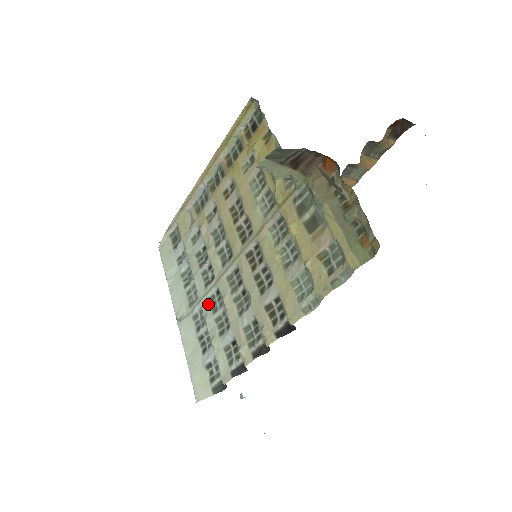
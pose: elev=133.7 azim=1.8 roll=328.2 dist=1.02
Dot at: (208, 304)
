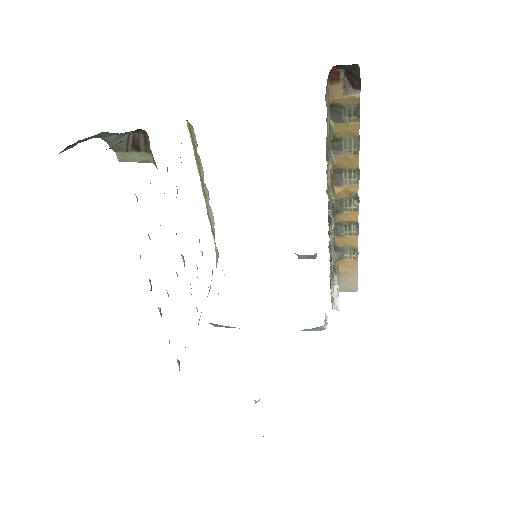
Dot at: occluded
